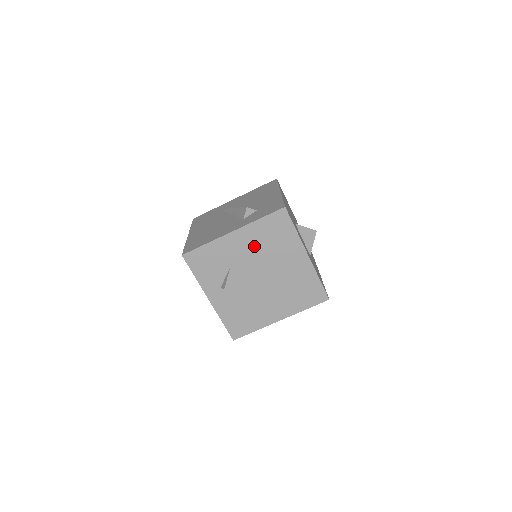
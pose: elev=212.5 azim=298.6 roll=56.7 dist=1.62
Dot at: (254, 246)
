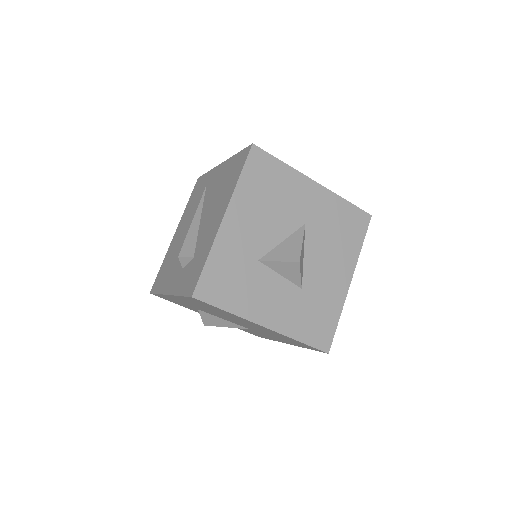
Dot at: (200, 307)
